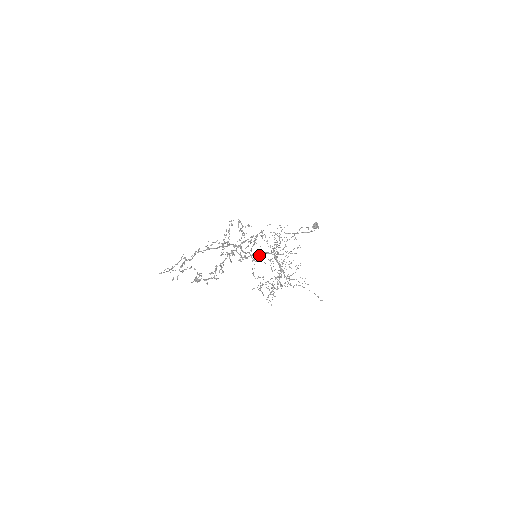
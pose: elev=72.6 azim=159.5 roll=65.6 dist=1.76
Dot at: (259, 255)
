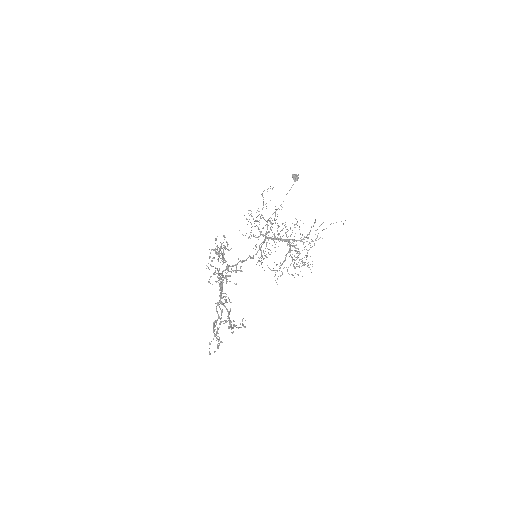
Dot at: (256, 253)
